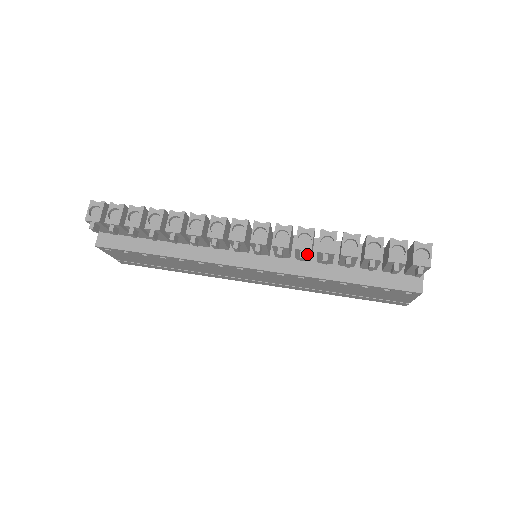
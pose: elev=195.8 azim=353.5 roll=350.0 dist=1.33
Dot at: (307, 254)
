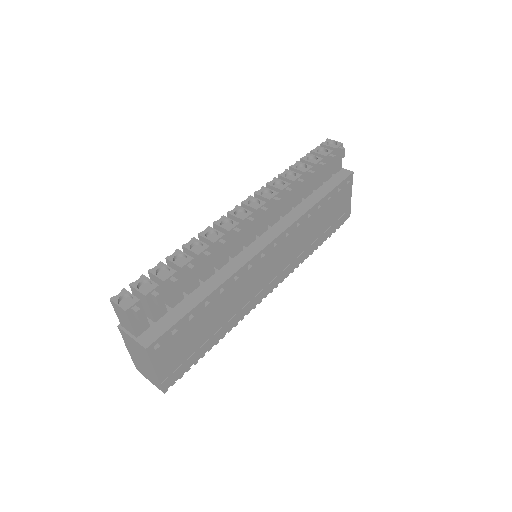
Dot at: occluded
